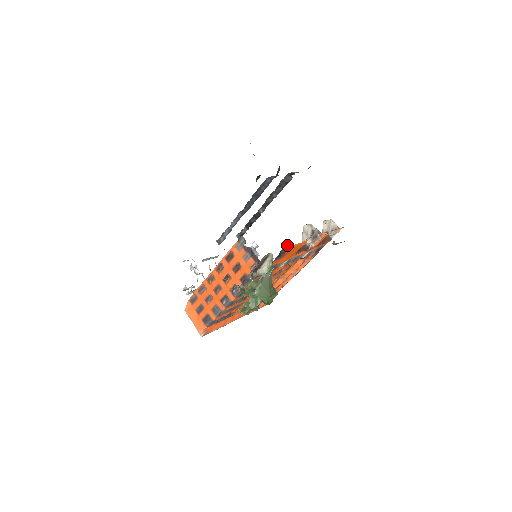
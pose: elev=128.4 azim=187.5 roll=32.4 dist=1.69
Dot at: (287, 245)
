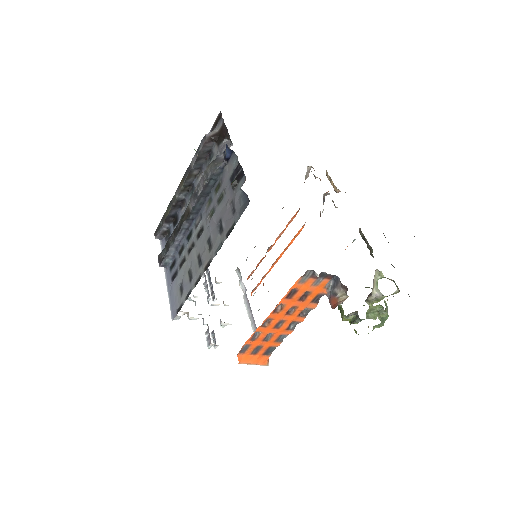
Dot at: (353, 241)
